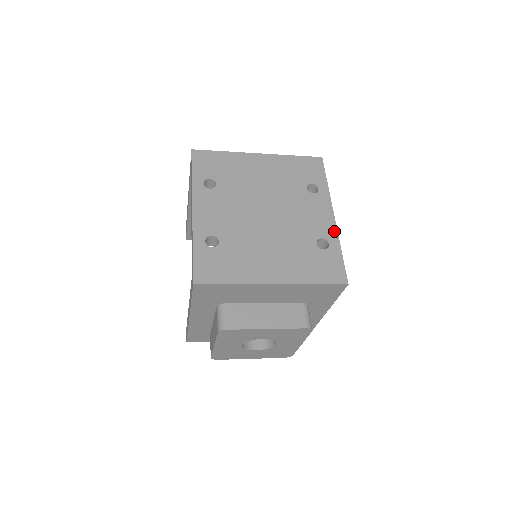
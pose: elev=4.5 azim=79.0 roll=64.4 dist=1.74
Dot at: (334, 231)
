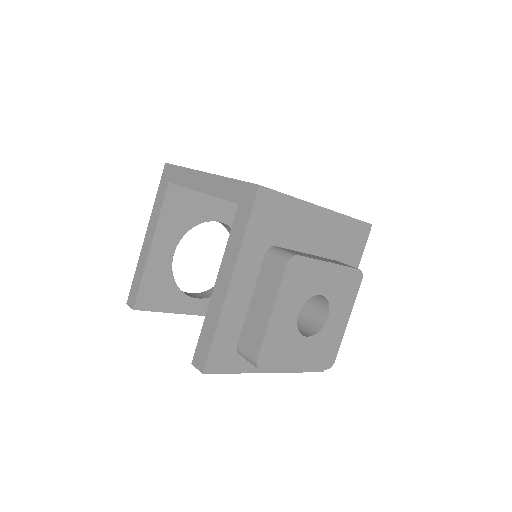
Dot at: occluded
